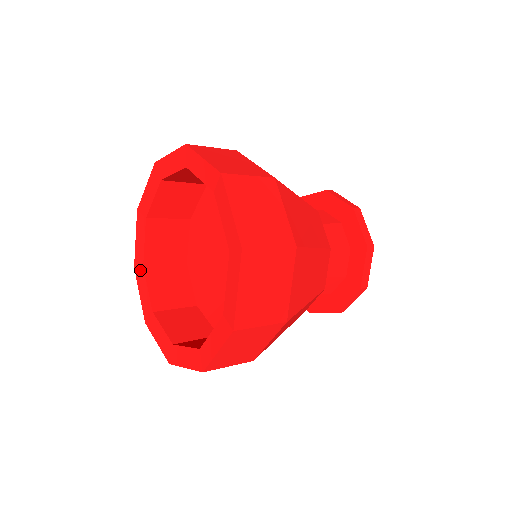
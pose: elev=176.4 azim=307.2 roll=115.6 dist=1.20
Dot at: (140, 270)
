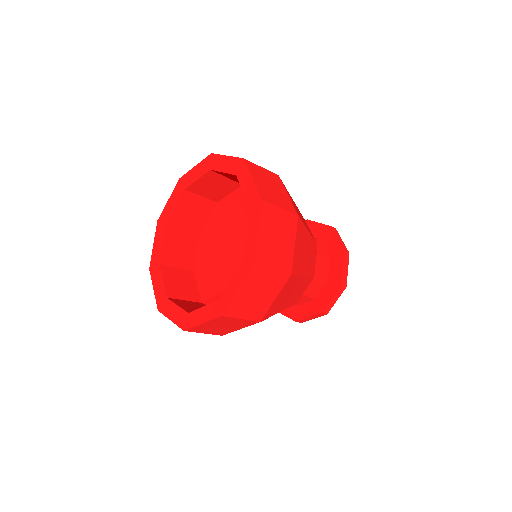
Dot at: (162, 226)
